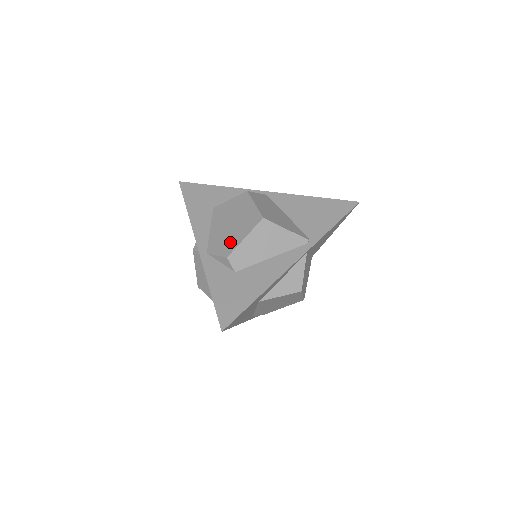
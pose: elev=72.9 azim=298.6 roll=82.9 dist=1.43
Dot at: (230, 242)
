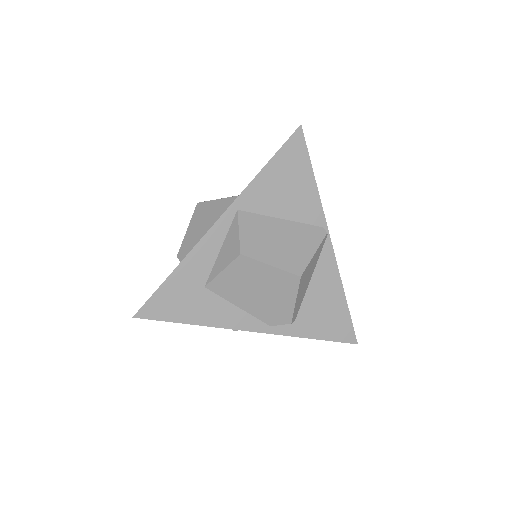
Dot at: occluded
